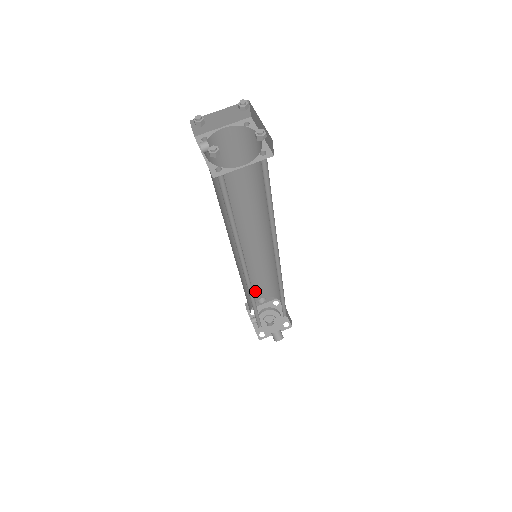
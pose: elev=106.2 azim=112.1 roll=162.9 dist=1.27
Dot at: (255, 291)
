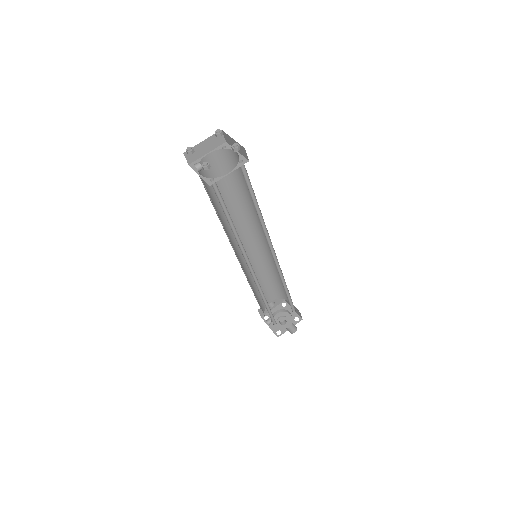
Dot at: occluded
